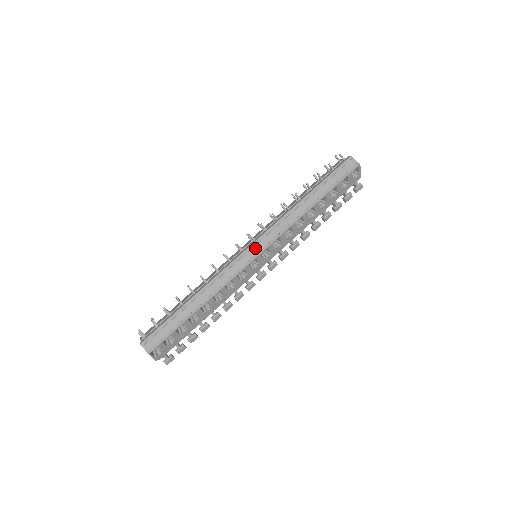
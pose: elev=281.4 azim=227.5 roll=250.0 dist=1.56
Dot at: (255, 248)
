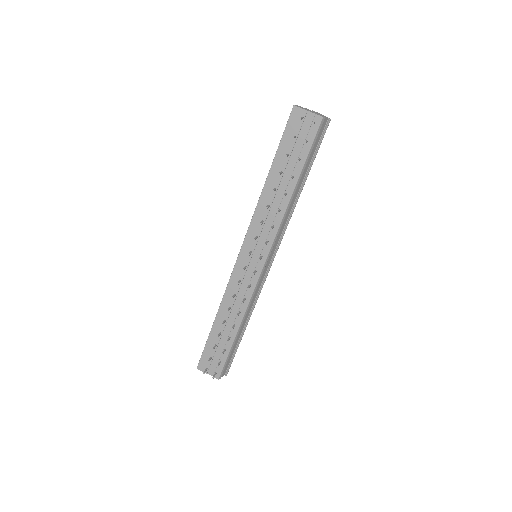
Dot at: (267, 263)
